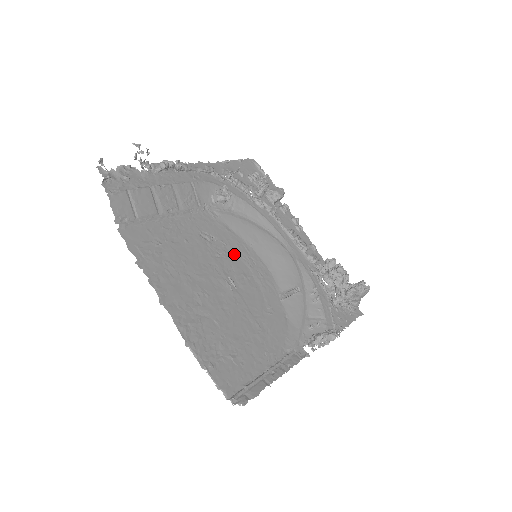
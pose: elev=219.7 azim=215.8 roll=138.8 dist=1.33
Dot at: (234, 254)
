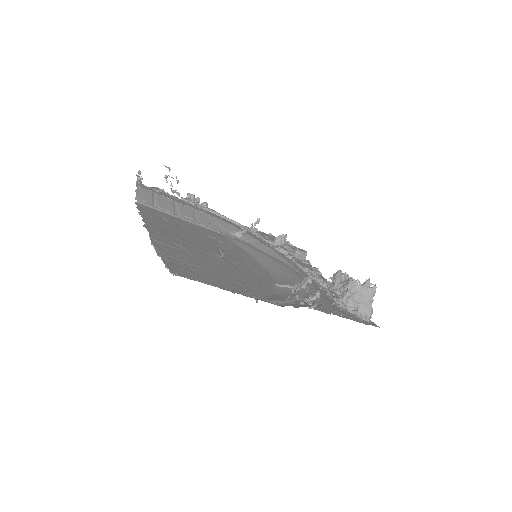
Dot at: (236, 254)
